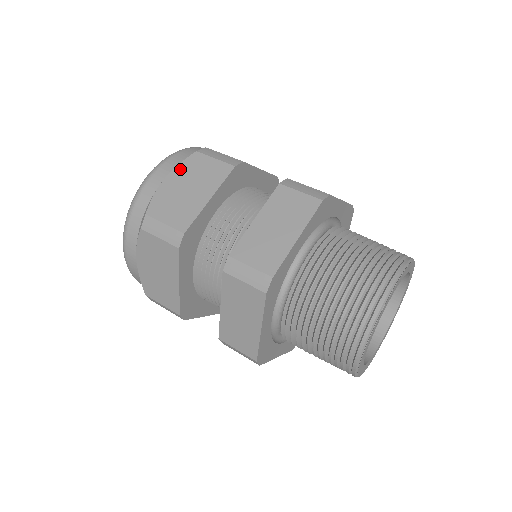
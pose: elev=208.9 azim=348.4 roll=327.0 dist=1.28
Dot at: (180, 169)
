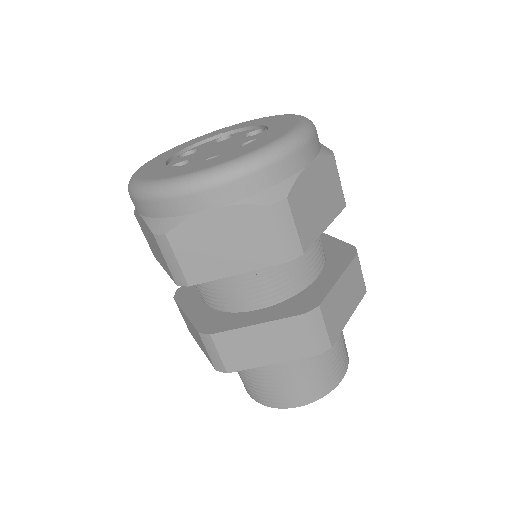
Dot at: (236, 213)
